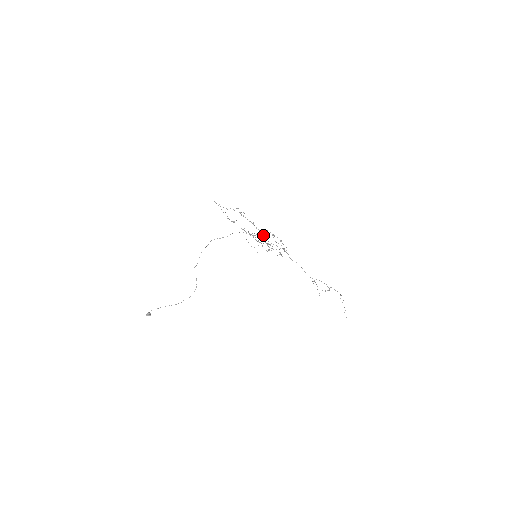
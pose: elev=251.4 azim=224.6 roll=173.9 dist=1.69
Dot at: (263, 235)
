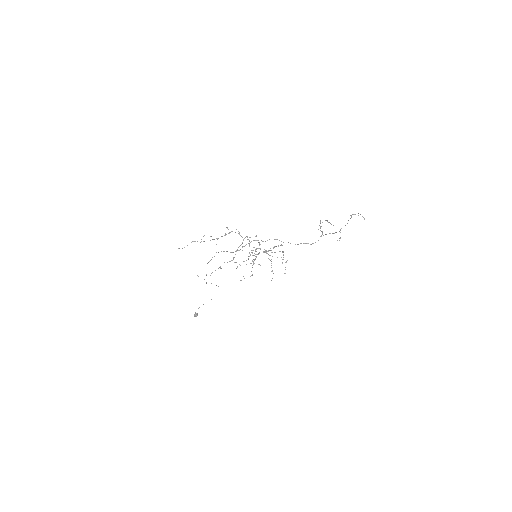
Dot at: occluded
